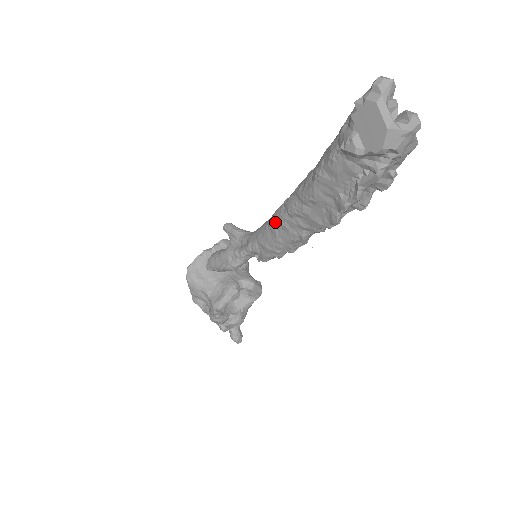
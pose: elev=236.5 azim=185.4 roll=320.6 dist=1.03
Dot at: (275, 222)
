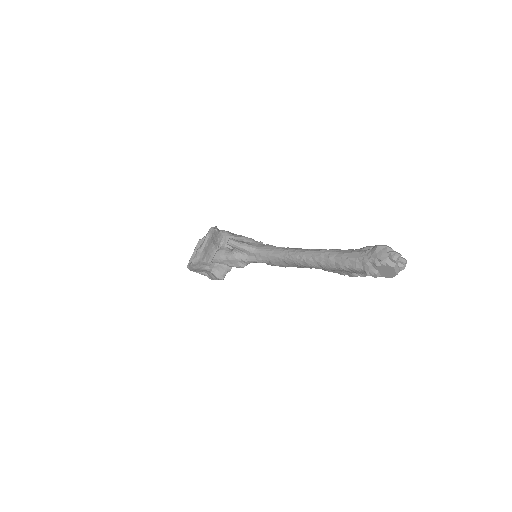
Dot at: (292, 263)
